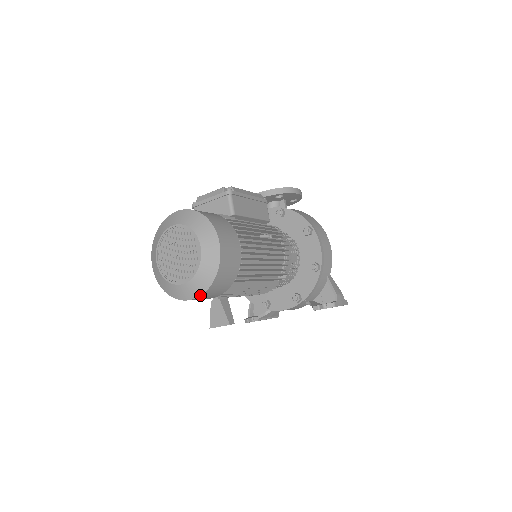
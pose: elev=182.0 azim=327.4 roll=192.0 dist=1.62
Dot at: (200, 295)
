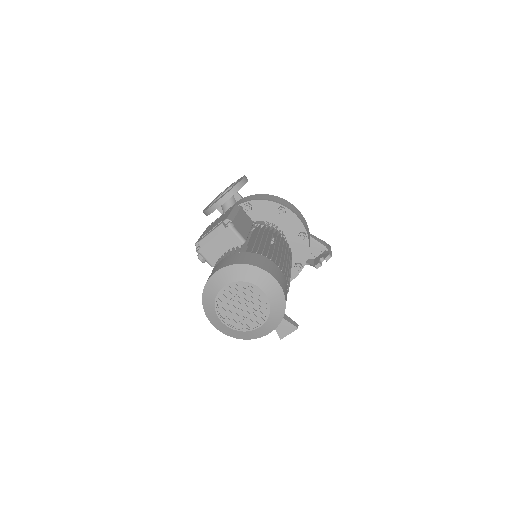
Dot at: occluded
